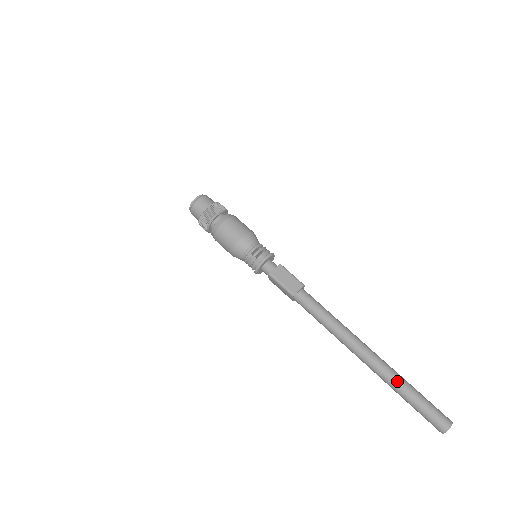
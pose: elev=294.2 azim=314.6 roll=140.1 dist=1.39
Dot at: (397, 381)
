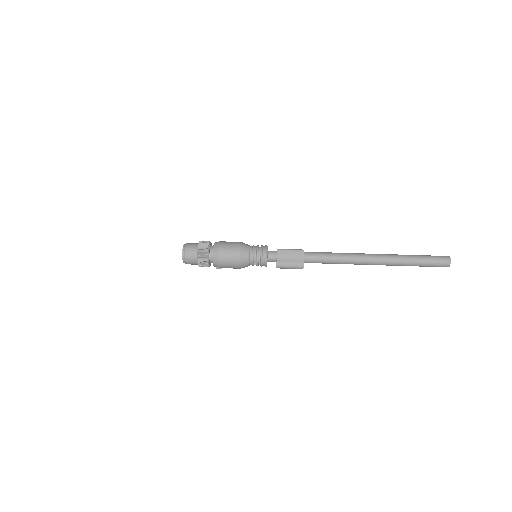
Dot at: occluded
